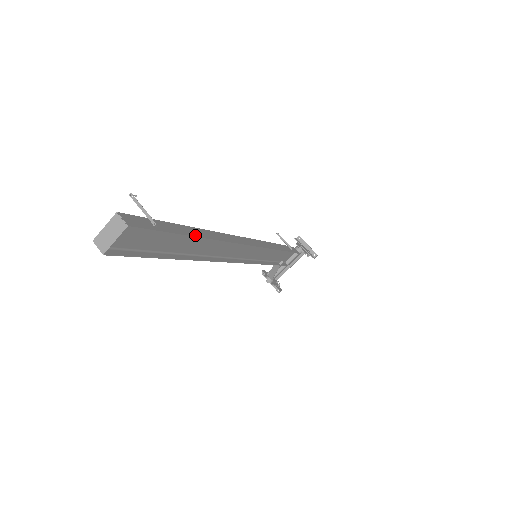
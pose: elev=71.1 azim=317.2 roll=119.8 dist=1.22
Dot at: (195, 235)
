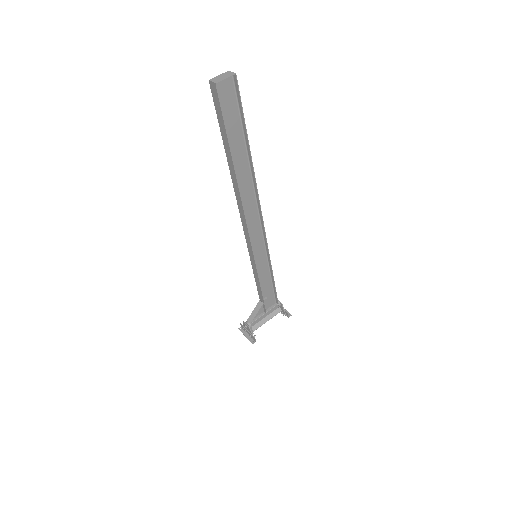
Dot at: (249, 146)
